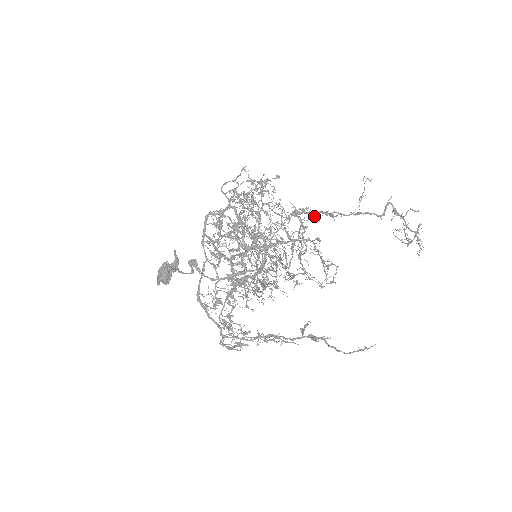
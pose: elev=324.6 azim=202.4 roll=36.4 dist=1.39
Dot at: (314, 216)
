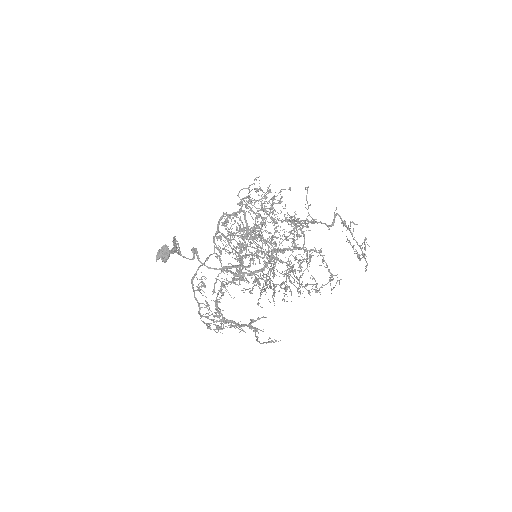
Dot at: occluded
